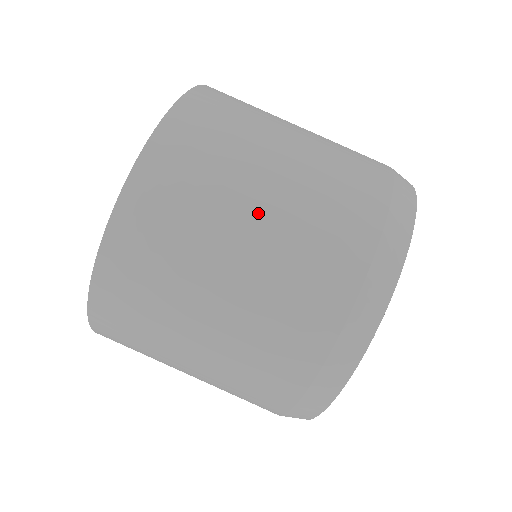
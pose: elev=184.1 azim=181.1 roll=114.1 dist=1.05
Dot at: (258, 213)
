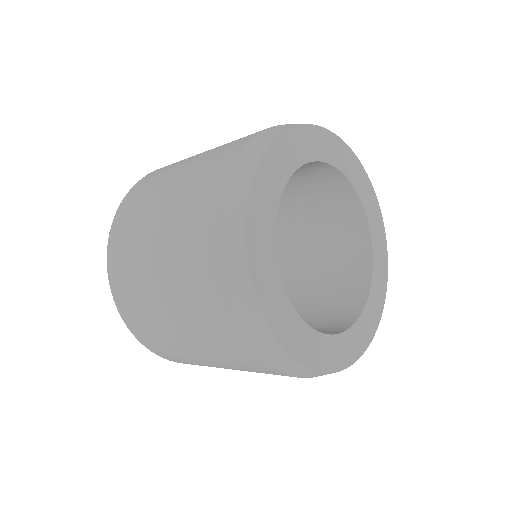
Dot at: (164, 203)
